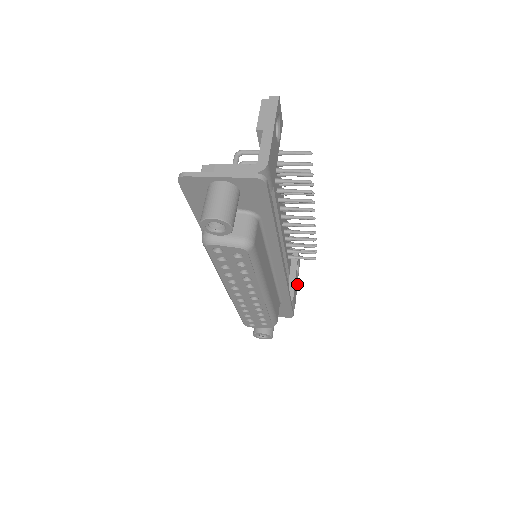
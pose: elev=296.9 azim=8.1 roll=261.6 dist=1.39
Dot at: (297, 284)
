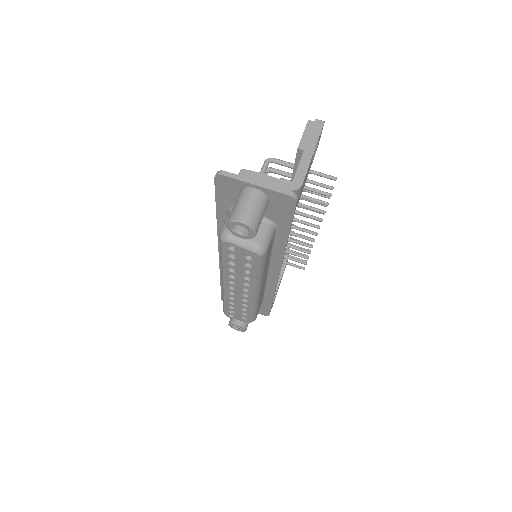
Dot at: occluded
